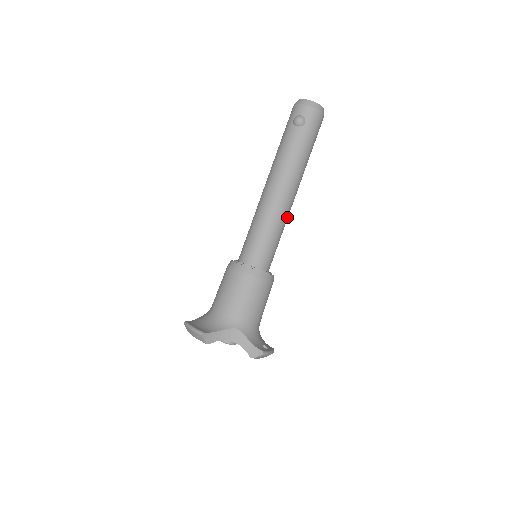
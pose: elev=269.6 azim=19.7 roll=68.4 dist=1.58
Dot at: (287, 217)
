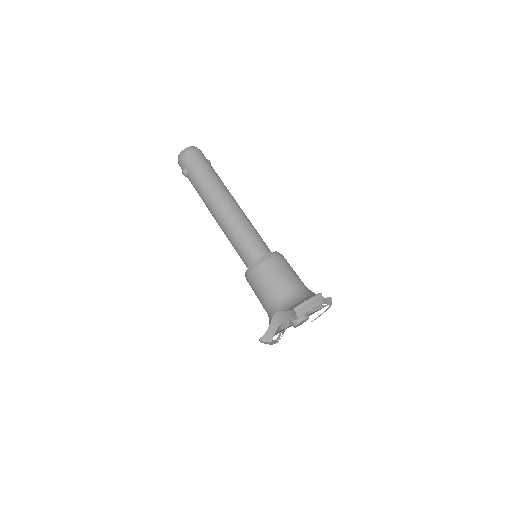
Dot at: (237, 216)
